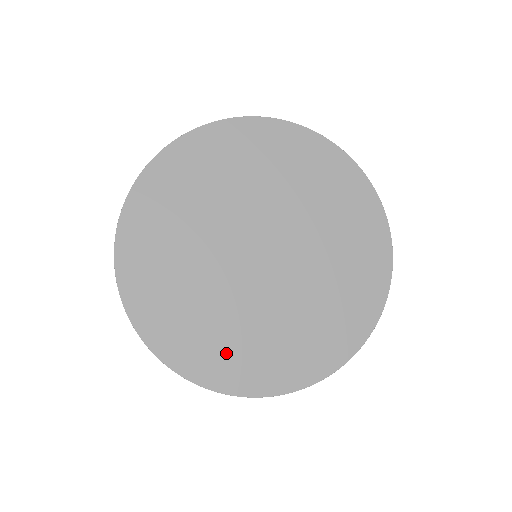
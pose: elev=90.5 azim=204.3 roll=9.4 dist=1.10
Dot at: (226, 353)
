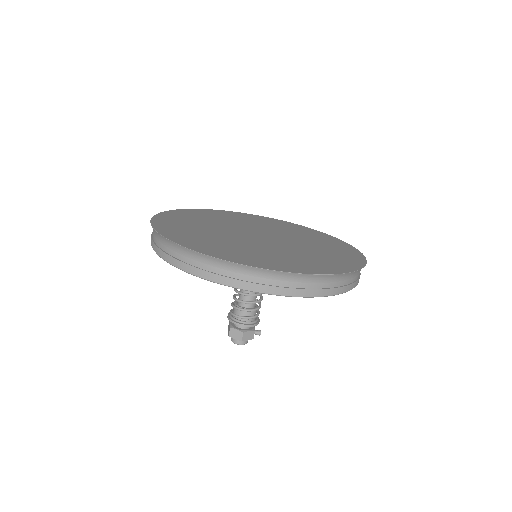
Dot at: (295, 262)
